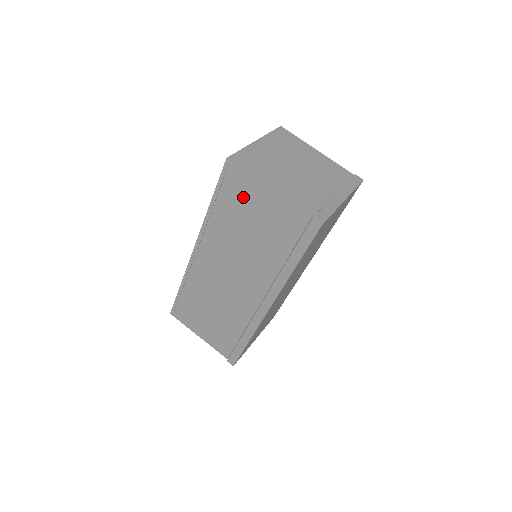
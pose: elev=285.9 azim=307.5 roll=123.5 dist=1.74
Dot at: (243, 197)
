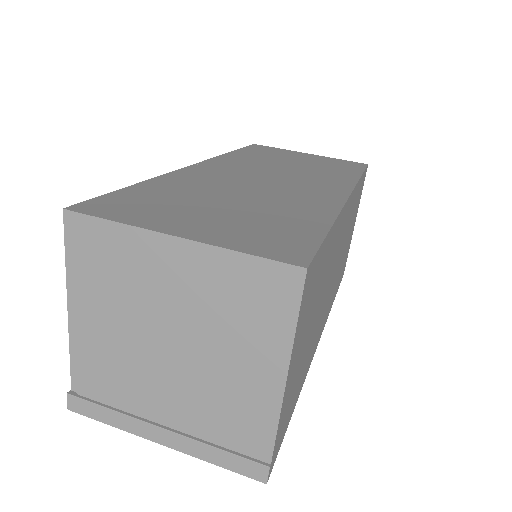
Dot at: occluded
